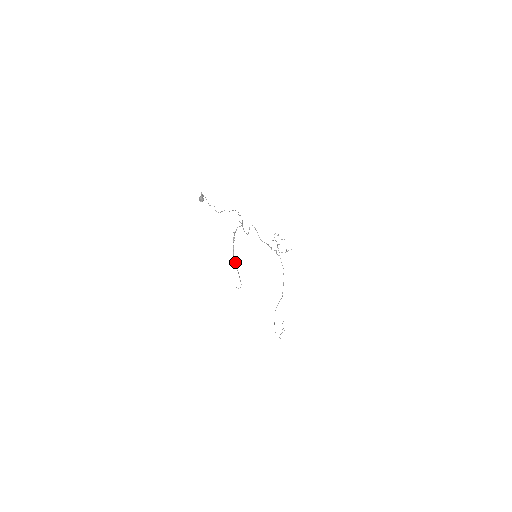
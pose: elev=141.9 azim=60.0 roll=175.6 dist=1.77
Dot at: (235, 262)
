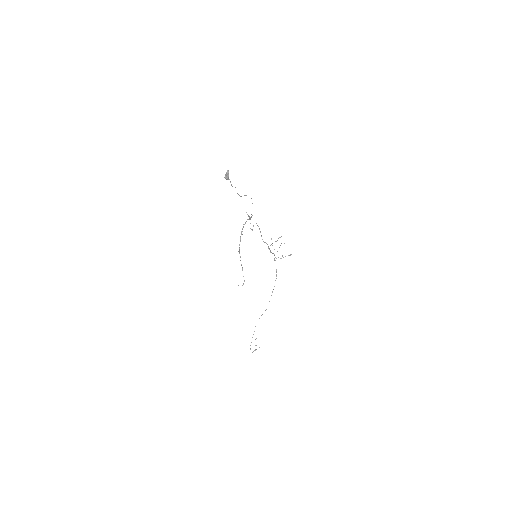
Dot at: (240, 257)
